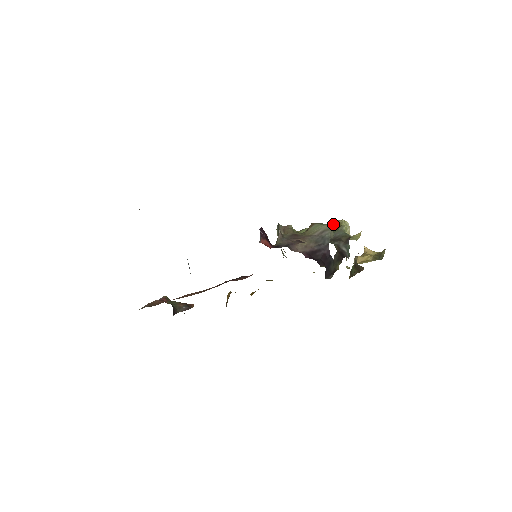
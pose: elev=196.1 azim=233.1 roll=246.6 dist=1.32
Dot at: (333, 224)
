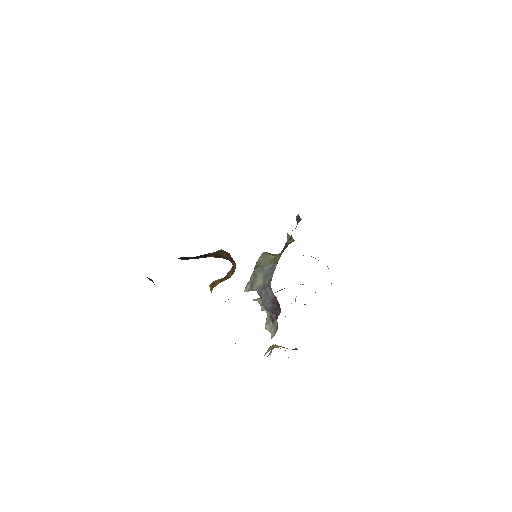
Dot at: occluded
